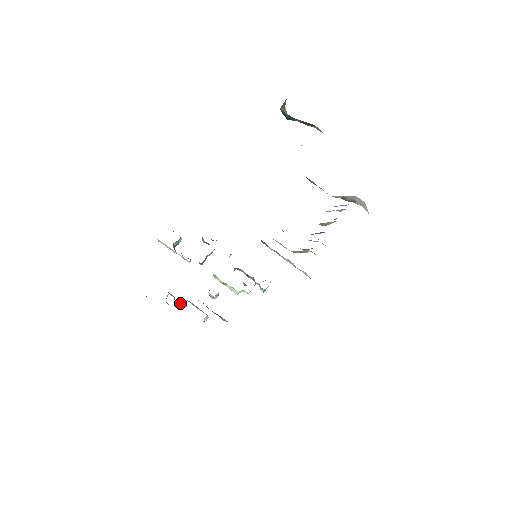
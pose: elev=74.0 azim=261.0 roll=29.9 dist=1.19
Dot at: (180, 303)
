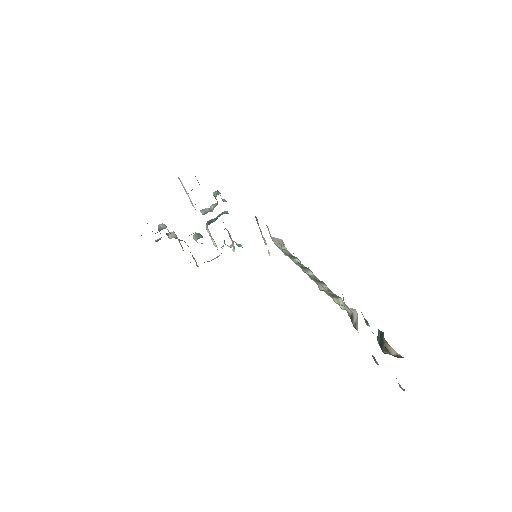
Dot at: (169, 233)
